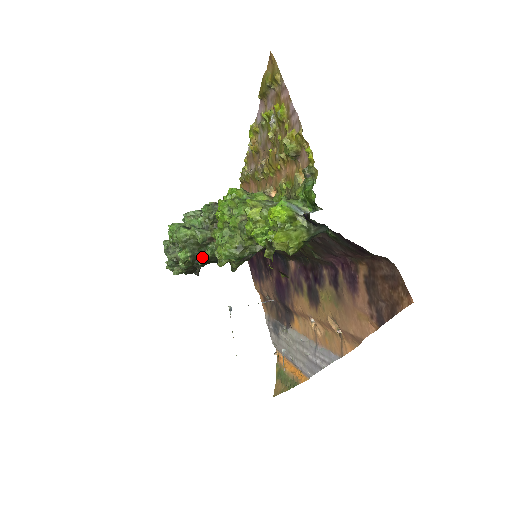
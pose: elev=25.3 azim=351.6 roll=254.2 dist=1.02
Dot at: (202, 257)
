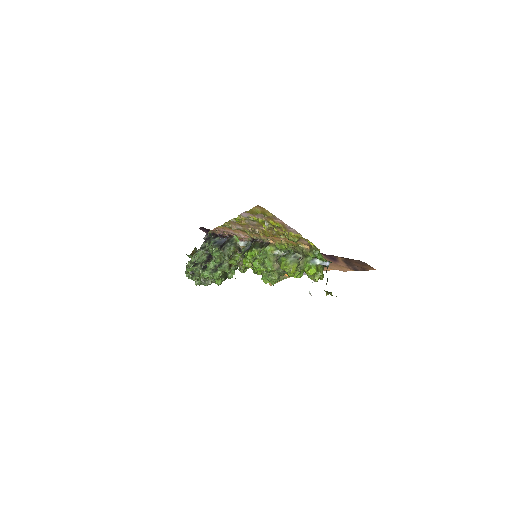
Dot at: (231, 276)
